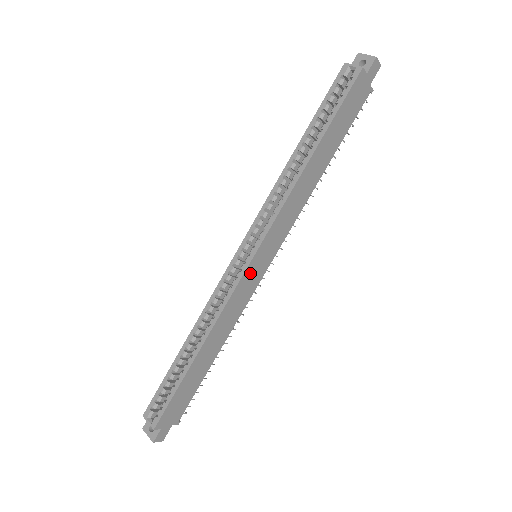
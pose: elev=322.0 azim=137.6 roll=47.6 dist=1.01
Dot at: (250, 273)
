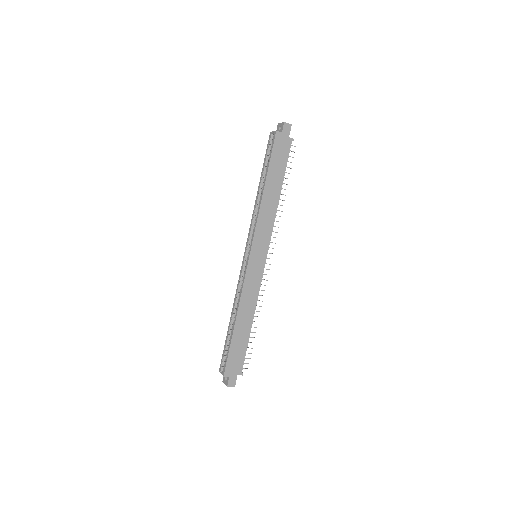
Dot at: (252, 266)
